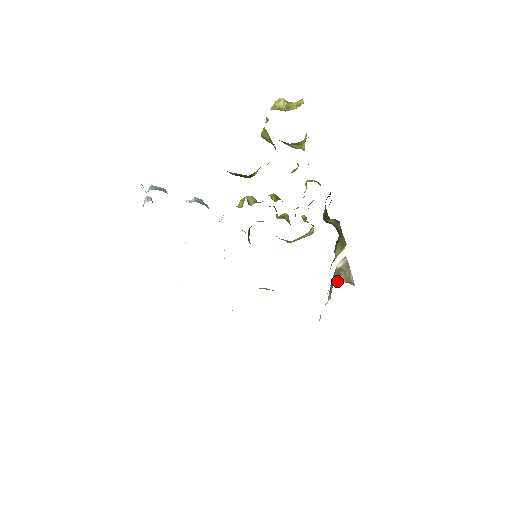
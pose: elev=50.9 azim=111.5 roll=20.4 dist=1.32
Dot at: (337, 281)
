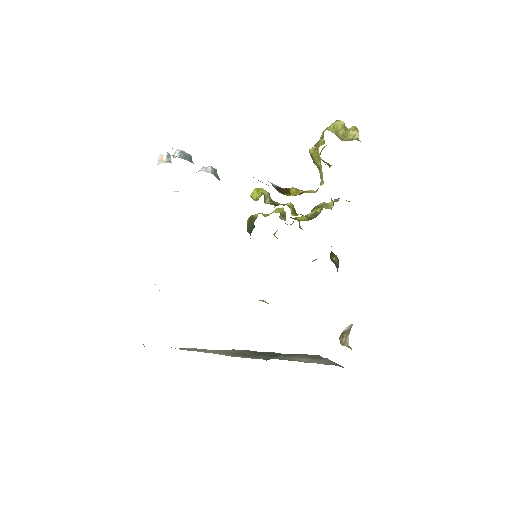
Dot at: (341, 343)
